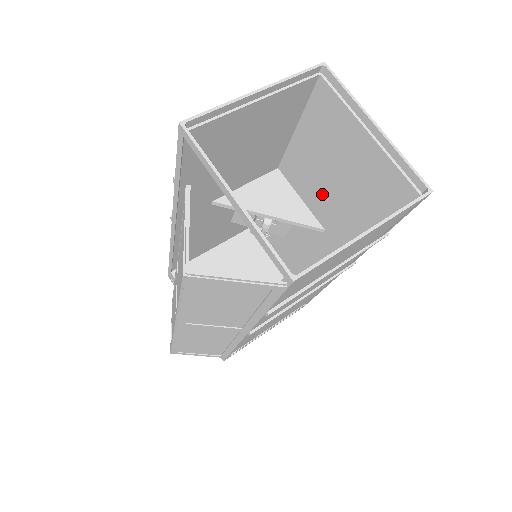
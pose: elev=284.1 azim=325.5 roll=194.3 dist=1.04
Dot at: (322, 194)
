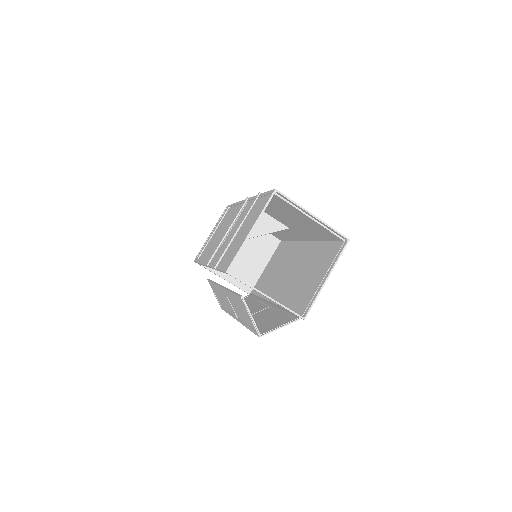
Dot at: (285, 220)
